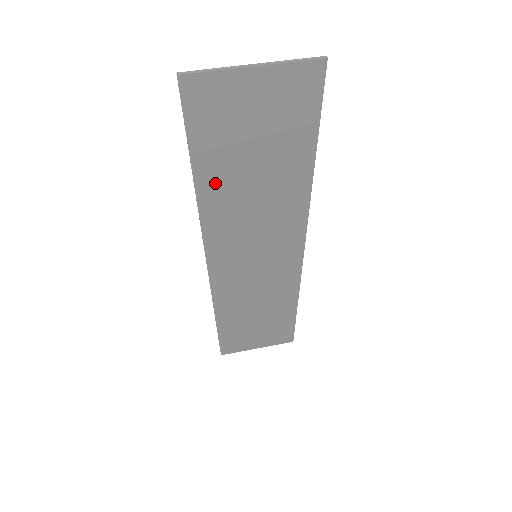
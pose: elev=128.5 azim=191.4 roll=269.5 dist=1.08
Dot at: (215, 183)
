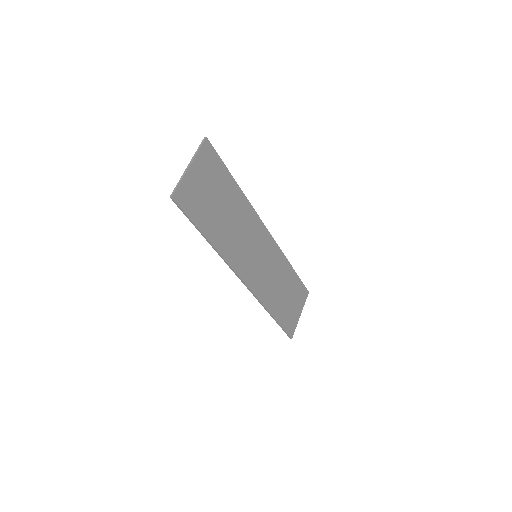
Dot at: (216, 233)
